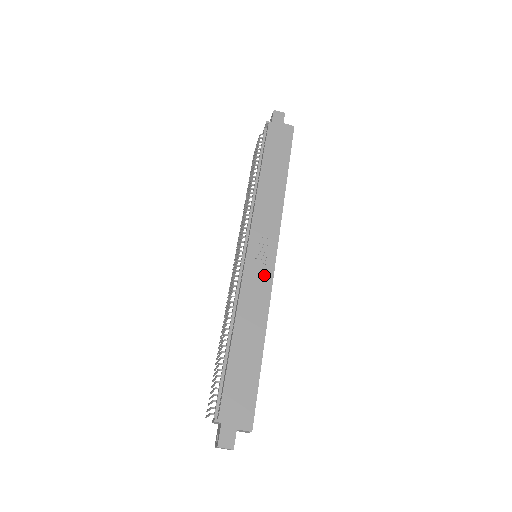
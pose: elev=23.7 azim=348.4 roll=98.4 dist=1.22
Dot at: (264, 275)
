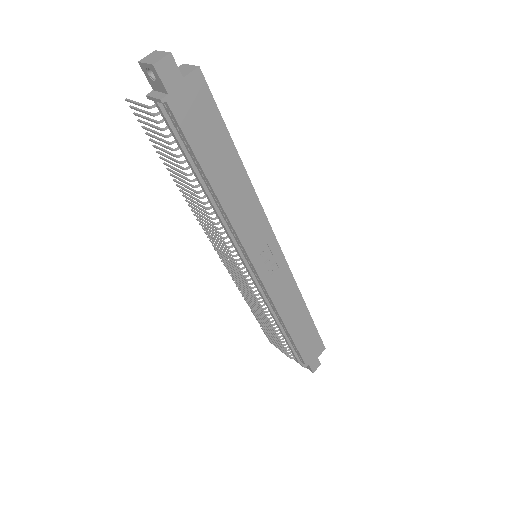
Dot at: (282, 274)
